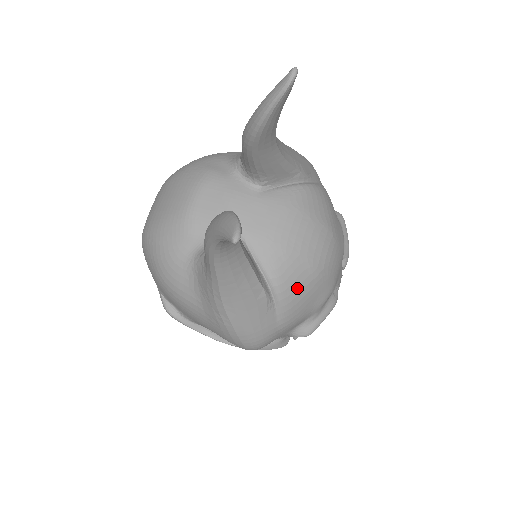
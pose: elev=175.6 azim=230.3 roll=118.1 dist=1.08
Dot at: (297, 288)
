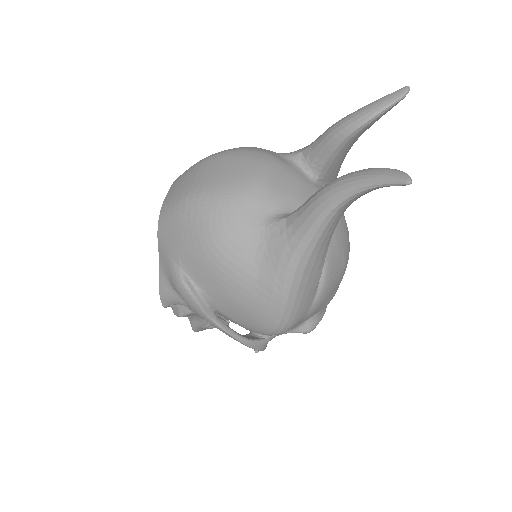
Dot at: (335, 275)
